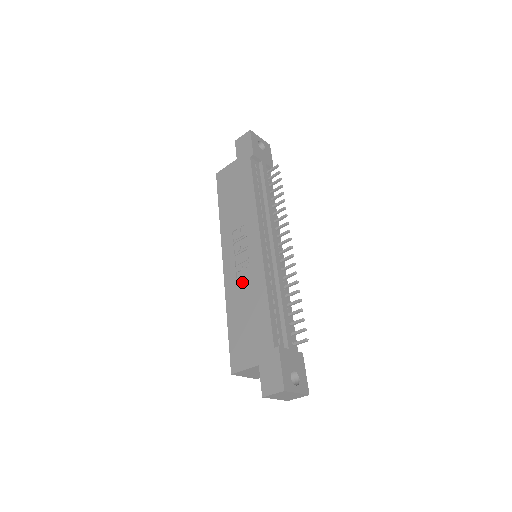
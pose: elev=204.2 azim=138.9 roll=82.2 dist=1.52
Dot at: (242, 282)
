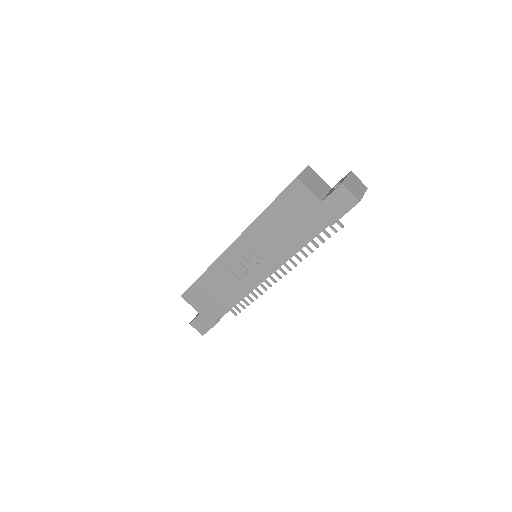
Dot at: (229, 276)
